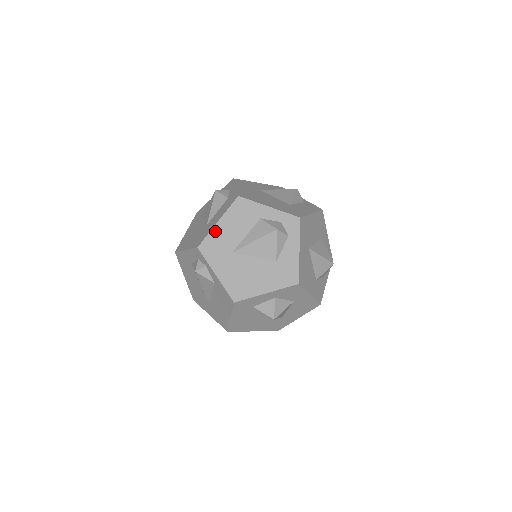
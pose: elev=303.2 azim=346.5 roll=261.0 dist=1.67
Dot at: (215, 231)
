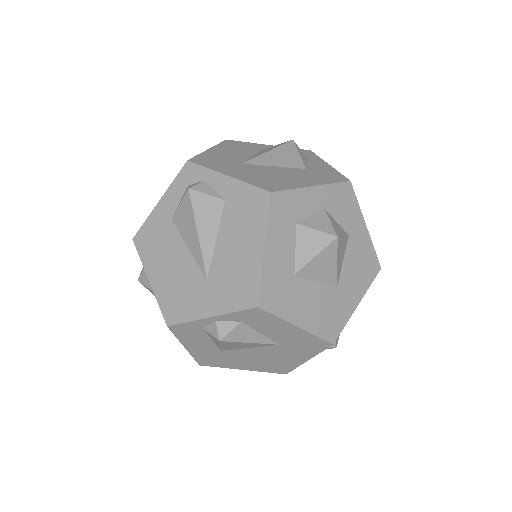
Dot at: (208, 153)
